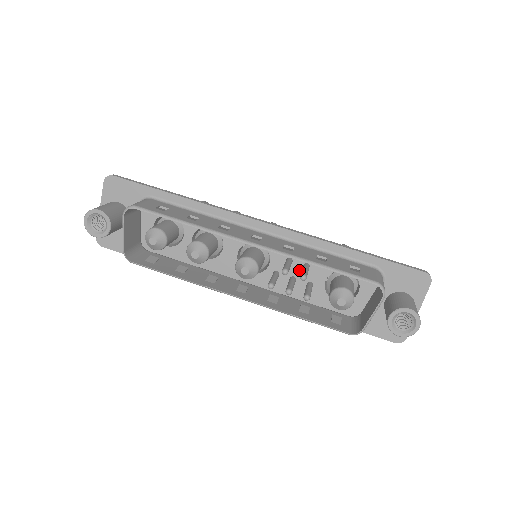
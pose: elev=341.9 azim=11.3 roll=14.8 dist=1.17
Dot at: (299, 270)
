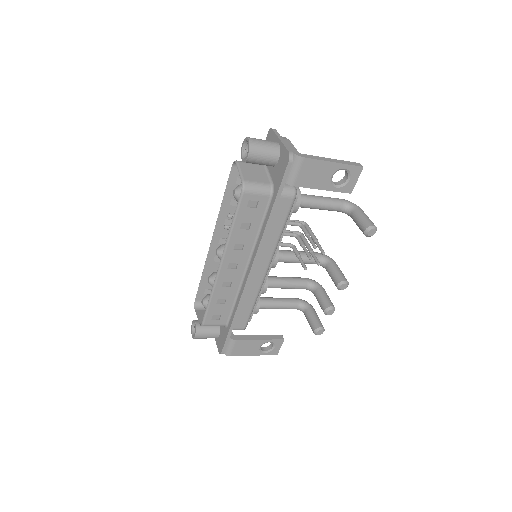
Dot at: occluded
